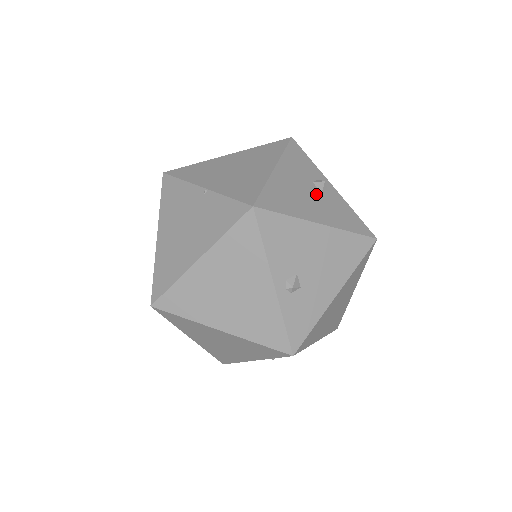
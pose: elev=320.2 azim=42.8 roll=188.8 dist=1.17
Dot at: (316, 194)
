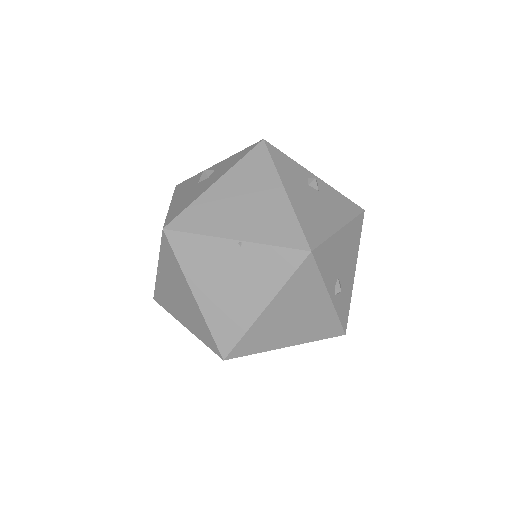
Dot at: (318, 197)
